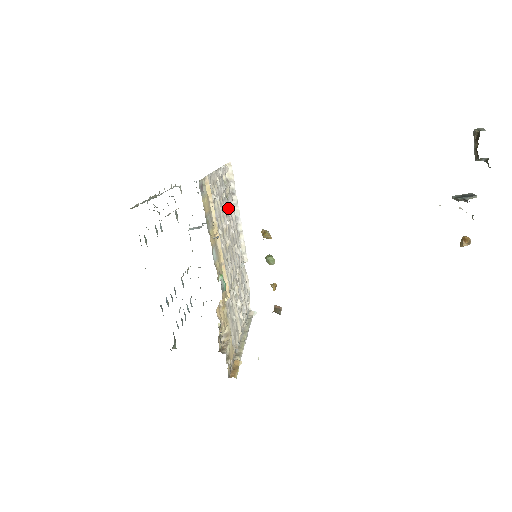
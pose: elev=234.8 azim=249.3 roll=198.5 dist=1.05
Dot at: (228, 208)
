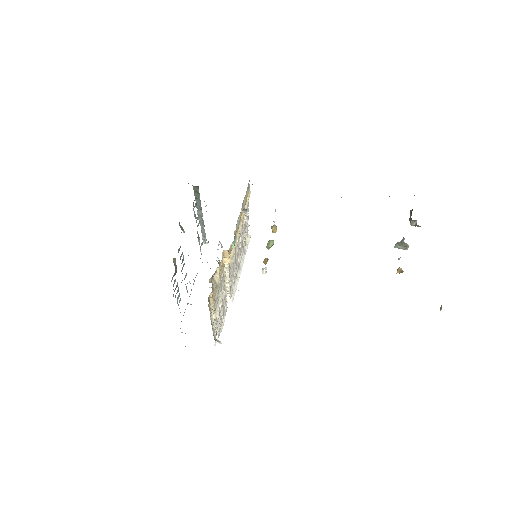
Dot at: (241, 247)
